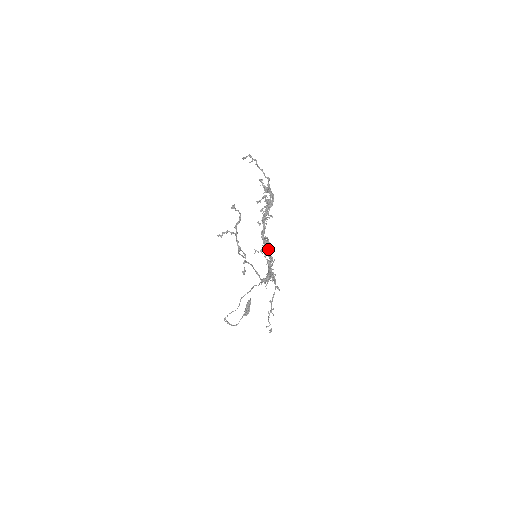
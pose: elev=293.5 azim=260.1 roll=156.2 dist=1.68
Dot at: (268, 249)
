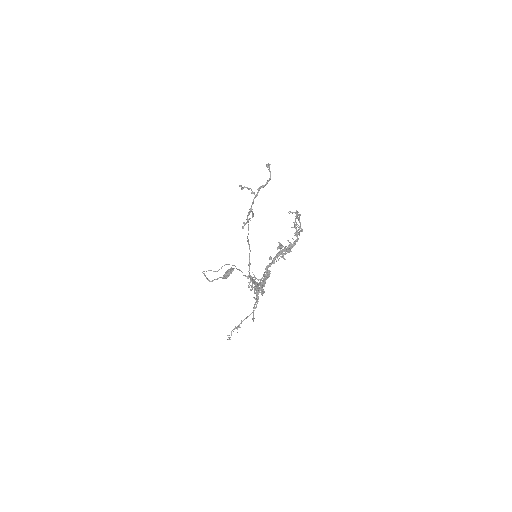
Dot at: (265, 280)
